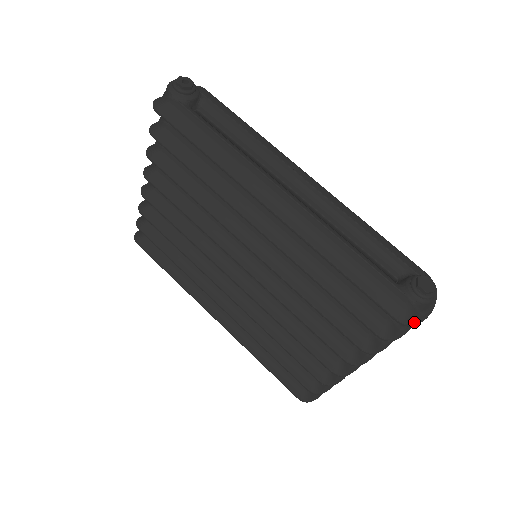
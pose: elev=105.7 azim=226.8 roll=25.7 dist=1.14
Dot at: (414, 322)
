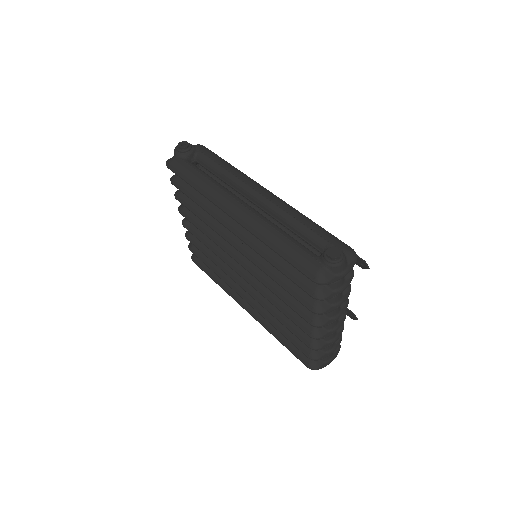
Dot at: (328, 281)
